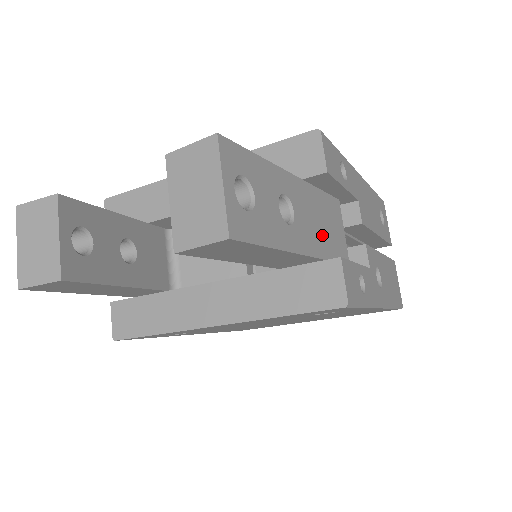
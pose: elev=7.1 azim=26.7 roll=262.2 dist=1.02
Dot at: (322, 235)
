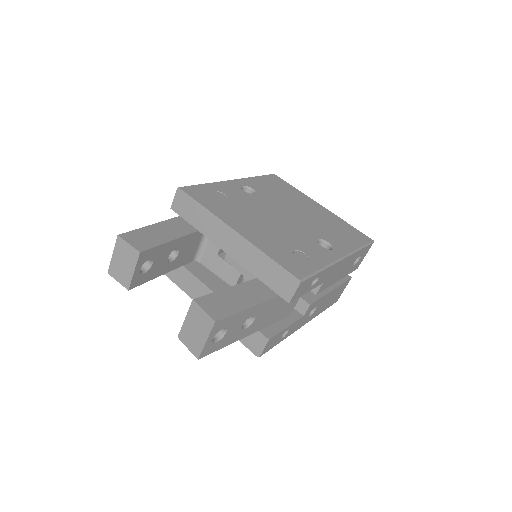
Dot at: (273, 316)
